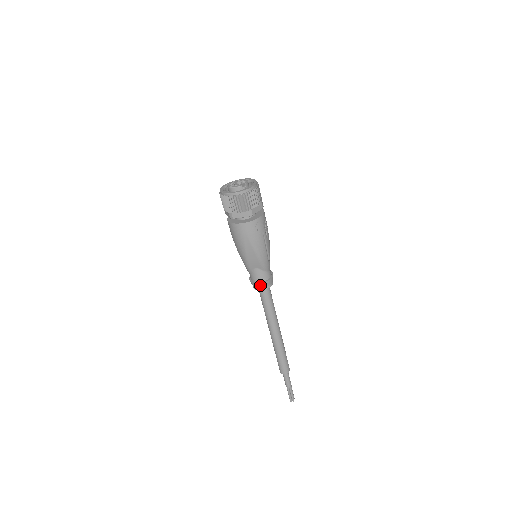
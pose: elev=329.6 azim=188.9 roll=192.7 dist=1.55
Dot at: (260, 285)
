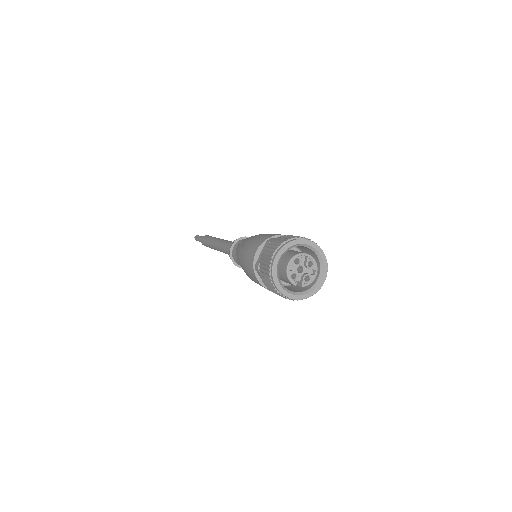
Dot at: (232, 261)
